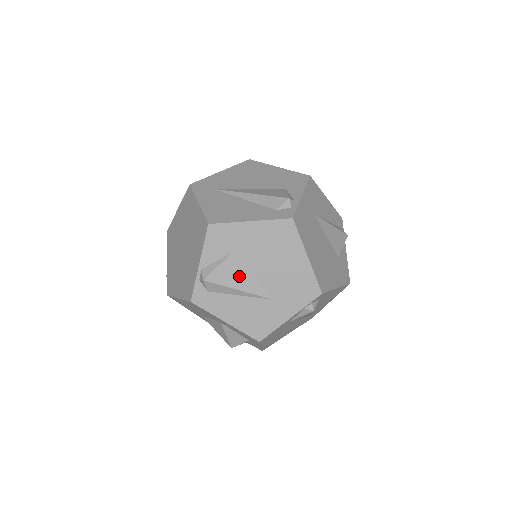
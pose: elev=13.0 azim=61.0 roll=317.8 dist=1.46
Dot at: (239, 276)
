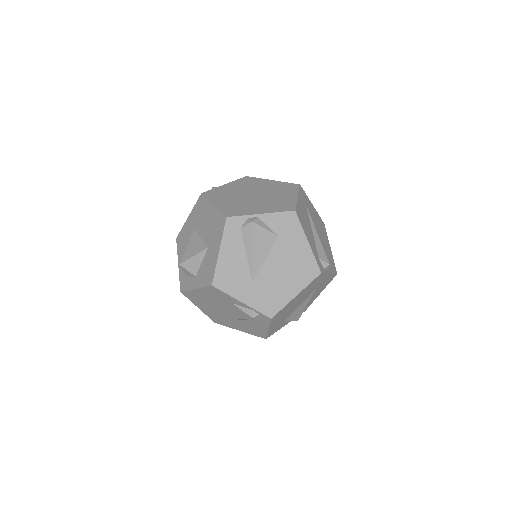
Dot at: (263, 249)
